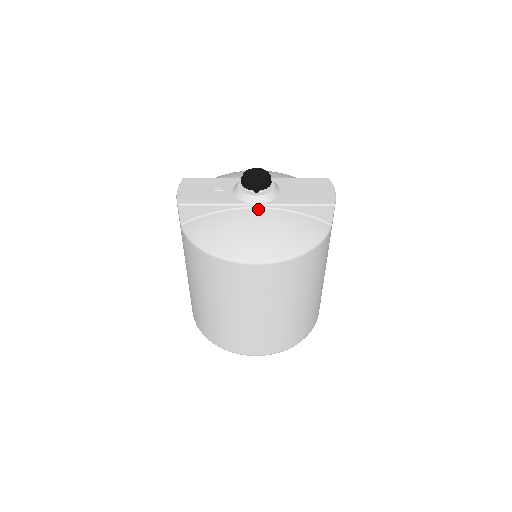
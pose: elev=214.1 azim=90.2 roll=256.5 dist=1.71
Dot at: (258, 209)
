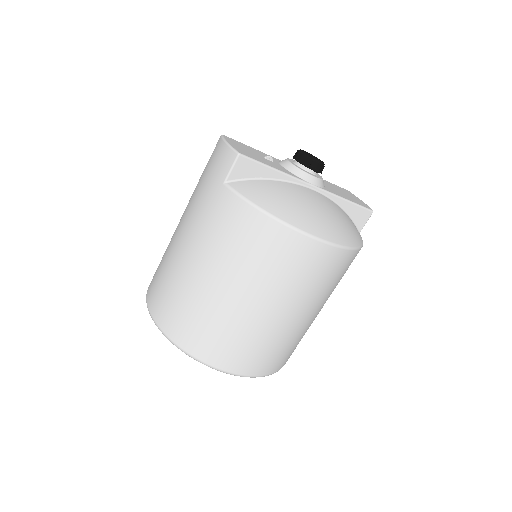
Dot at: (314, 191)
